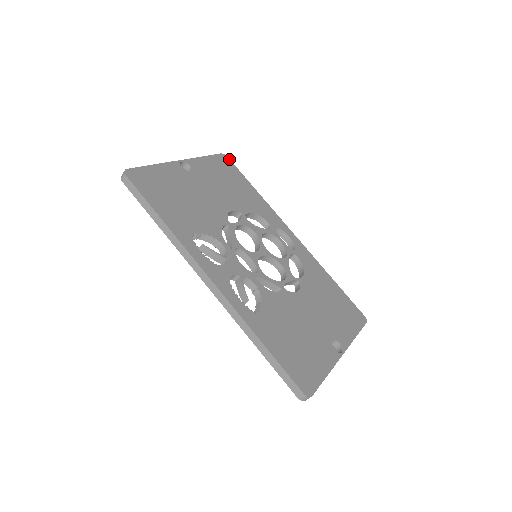
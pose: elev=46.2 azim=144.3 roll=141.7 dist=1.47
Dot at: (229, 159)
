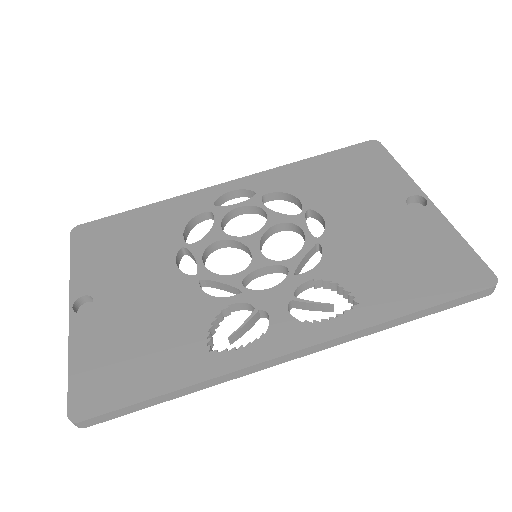
Dot at: (83, 224)
